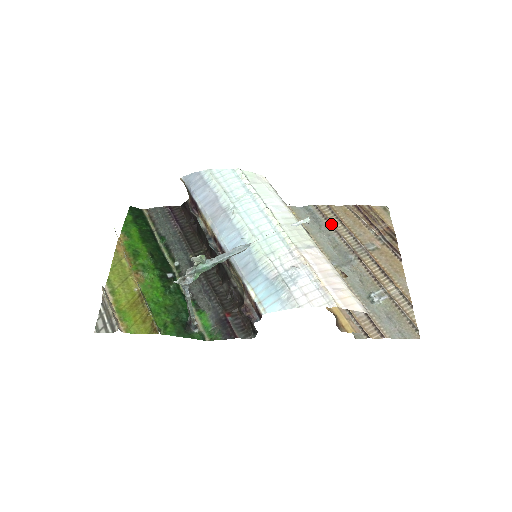
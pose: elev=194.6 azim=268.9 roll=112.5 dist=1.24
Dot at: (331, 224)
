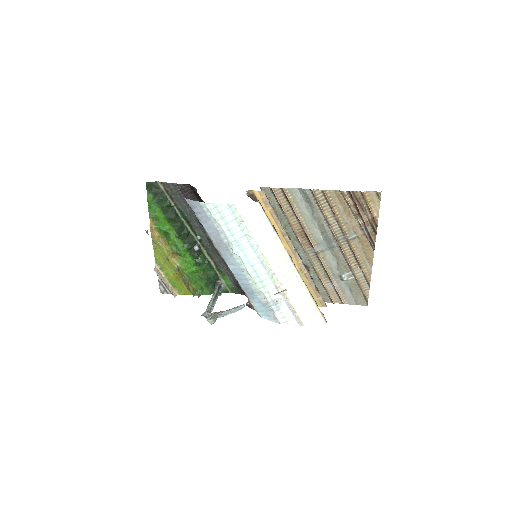
Dot at: (322, 212)
